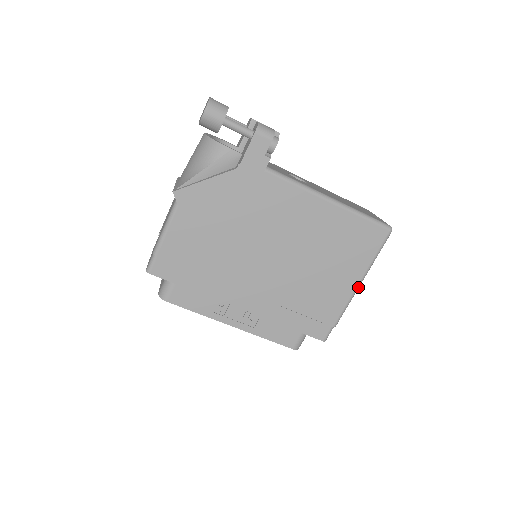
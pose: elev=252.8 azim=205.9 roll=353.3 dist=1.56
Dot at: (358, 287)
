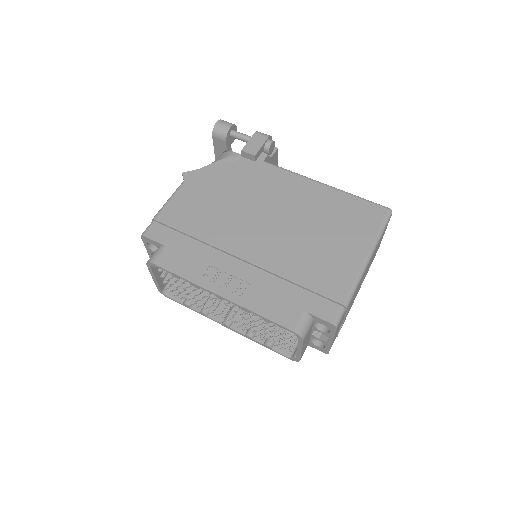
Dot at: (366, 262)
